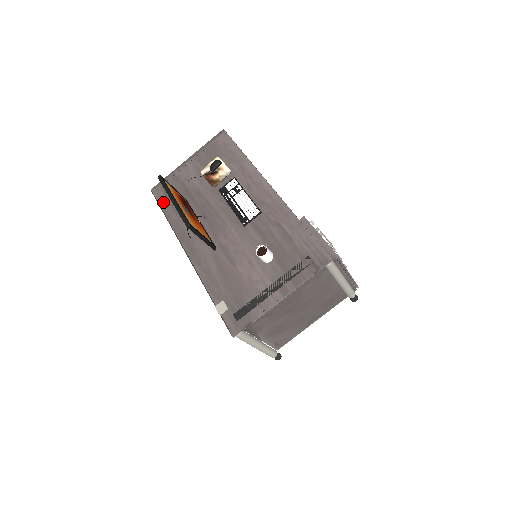
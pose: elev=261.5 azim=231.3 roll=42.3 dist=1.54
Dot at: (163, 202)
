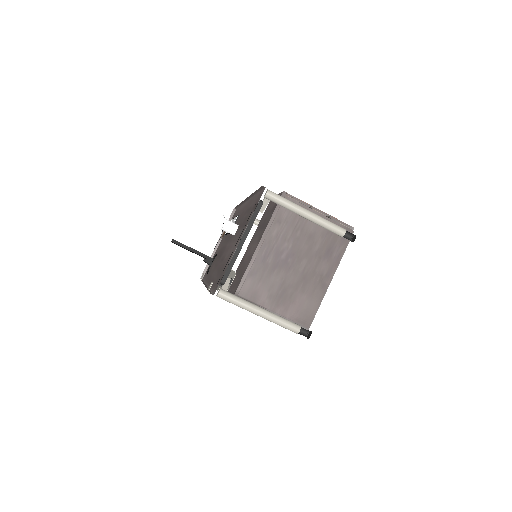
Dot at: (202, 276)
